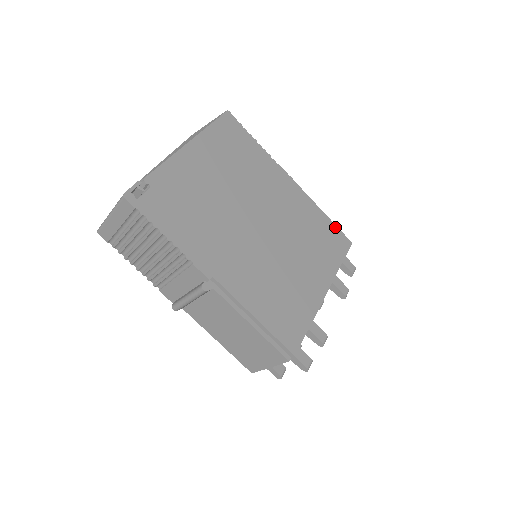
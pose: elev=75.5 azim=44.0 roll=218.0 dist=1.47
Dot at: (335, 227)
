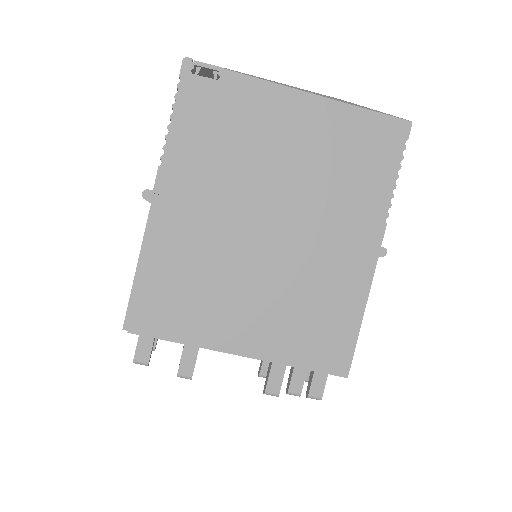
Dot at: (353, 342)
